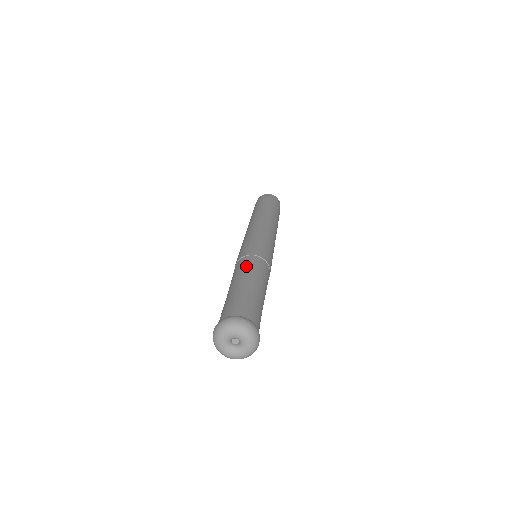
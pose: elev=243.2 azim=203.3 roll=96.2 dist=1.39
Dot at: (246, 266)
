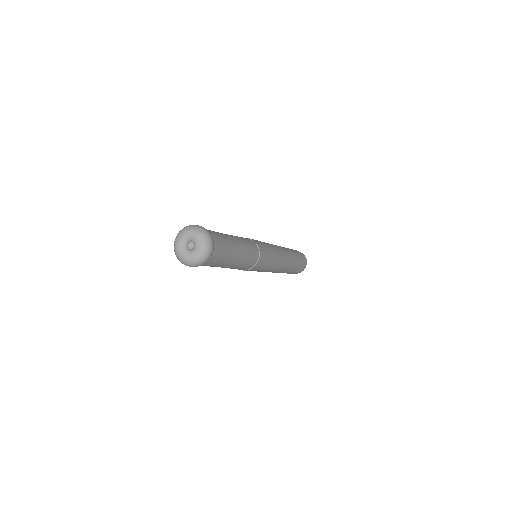
Dot at: occluded
